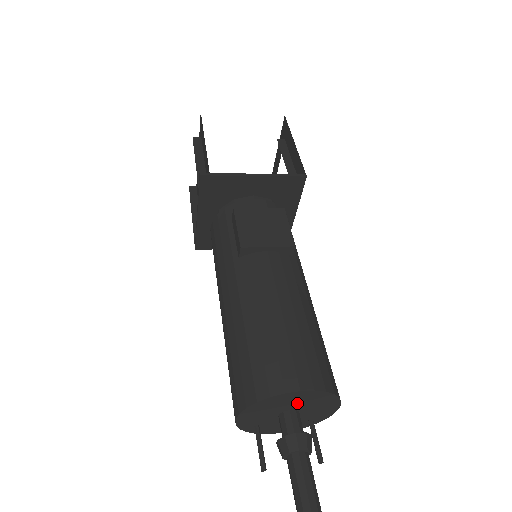
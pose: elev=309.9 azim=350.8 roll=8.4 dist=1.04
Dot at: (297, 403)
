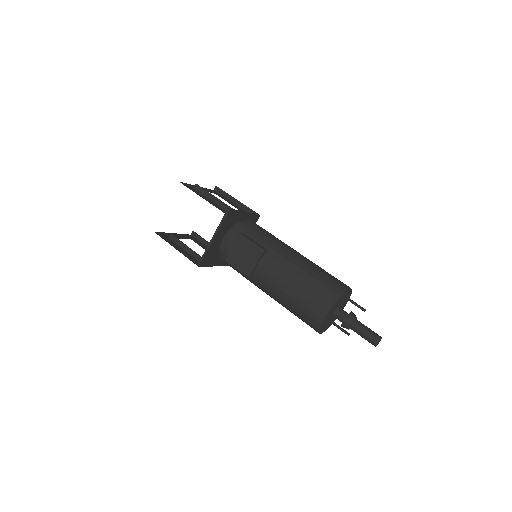
Dot at: (332, 311)
